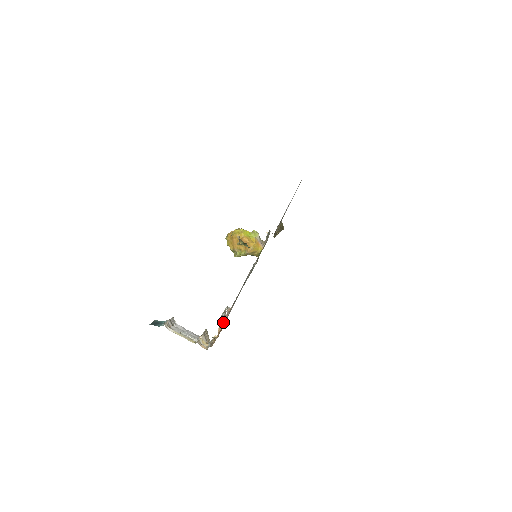
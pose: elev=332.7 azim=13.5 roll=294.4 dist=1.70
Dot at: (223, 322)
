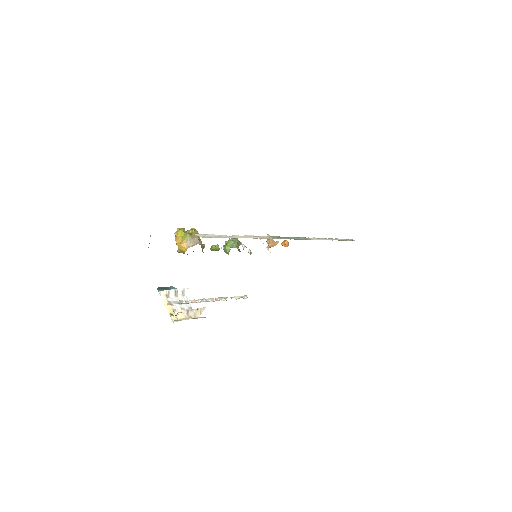
Dot at: (171, 304)
